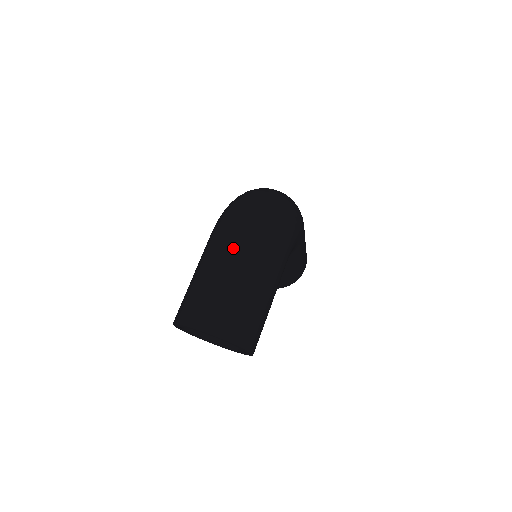
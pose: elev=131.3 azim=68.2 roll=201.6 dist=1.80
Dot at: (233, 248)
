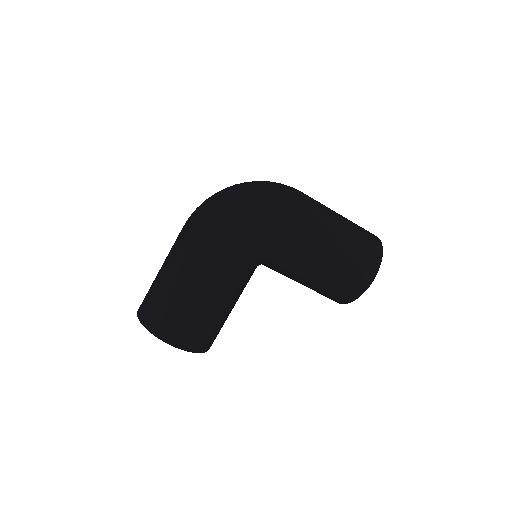
Dot at: (175, 241)
